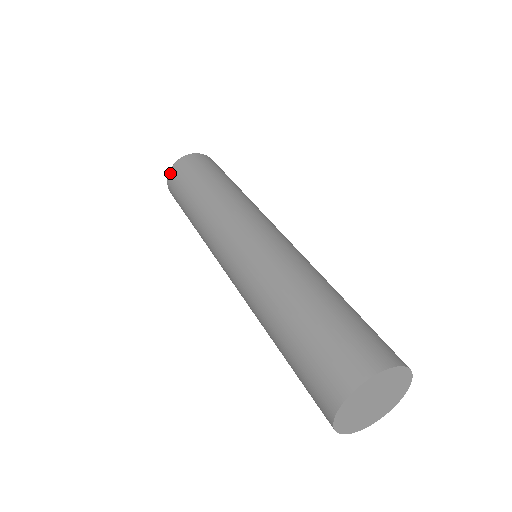
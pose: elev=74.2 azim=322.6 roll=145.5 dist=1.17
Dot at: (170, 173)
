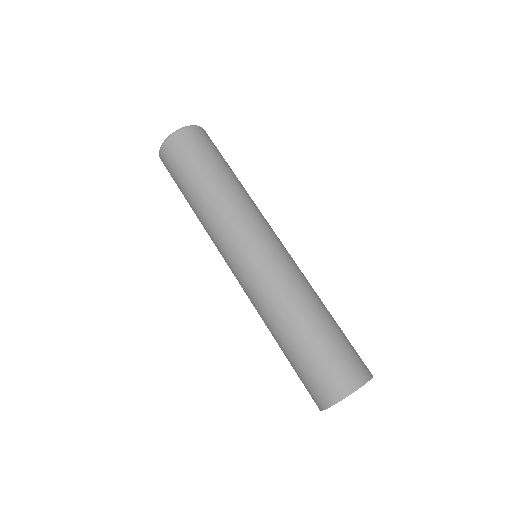
Dot at: (161, 152)
